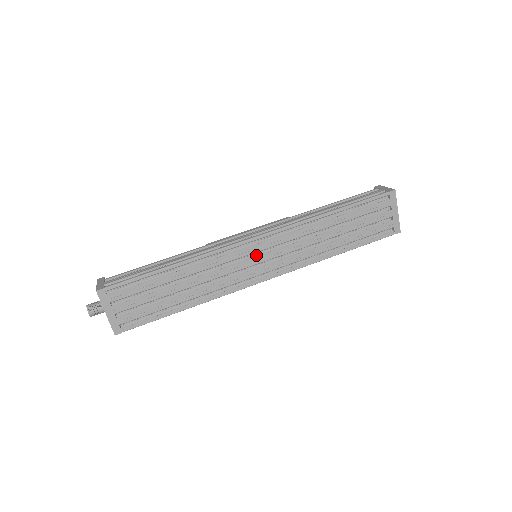
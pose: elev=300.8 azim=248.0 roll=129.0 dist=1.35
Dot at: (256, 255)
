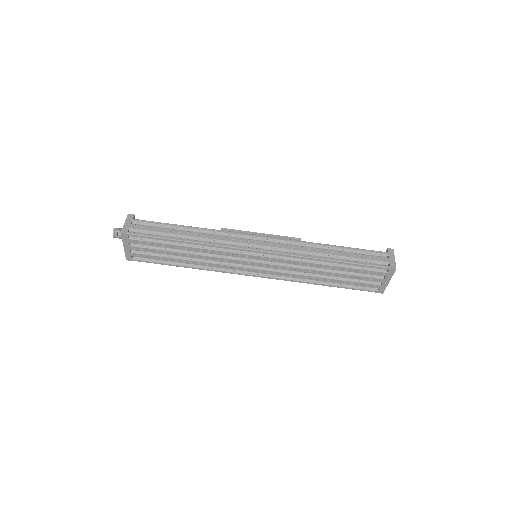
Dot at: (254, 259)
